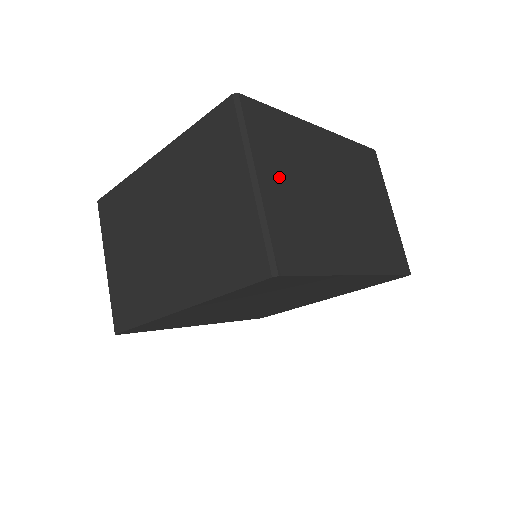
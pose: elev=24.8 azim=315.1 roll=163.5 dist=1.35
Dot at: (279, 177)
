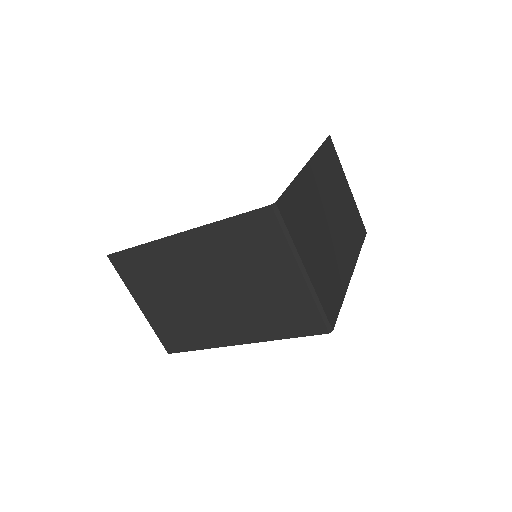
Dot at: (310, 250)
